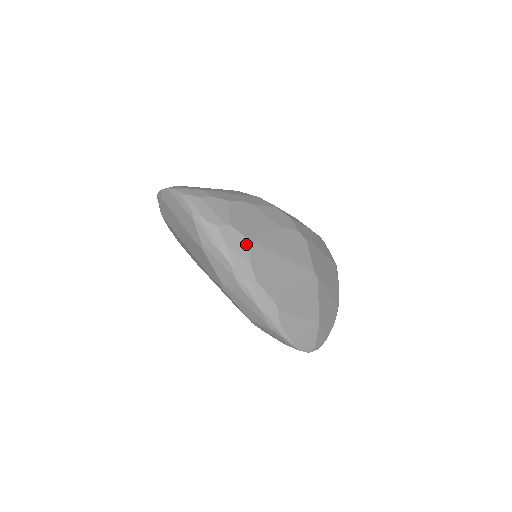
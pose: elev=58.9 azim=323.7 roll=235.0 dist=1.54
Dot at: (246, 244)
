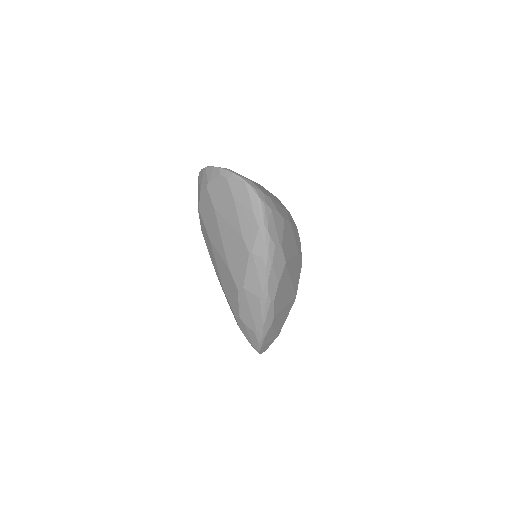
Dot at: (283, 267)
